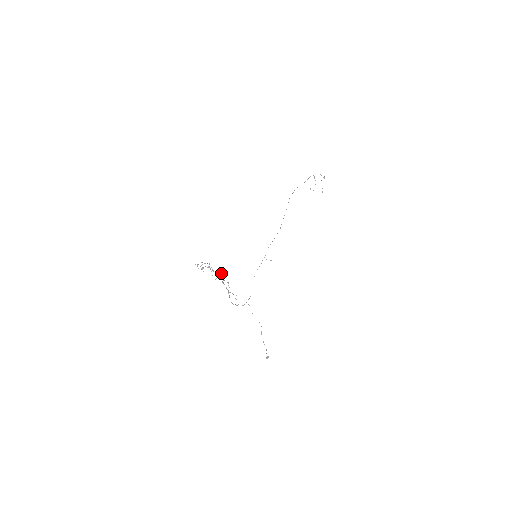
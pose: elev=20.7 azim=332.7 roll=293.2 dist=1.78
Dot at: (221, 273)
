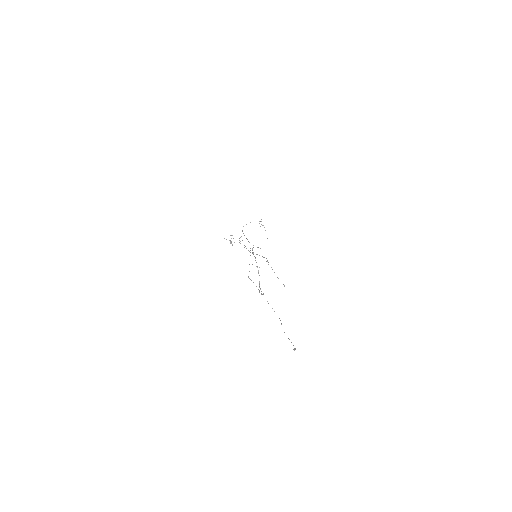
Dot at: (260, 248)
